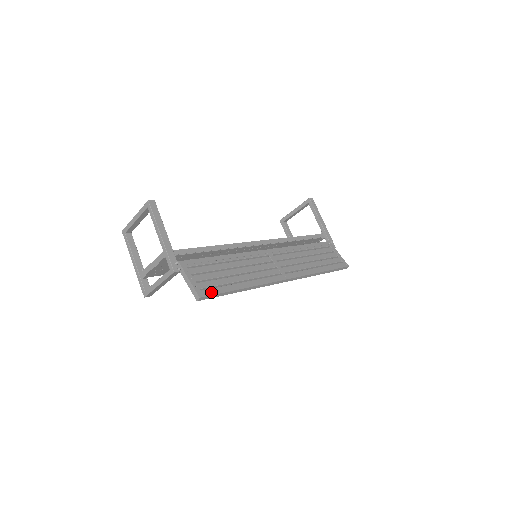
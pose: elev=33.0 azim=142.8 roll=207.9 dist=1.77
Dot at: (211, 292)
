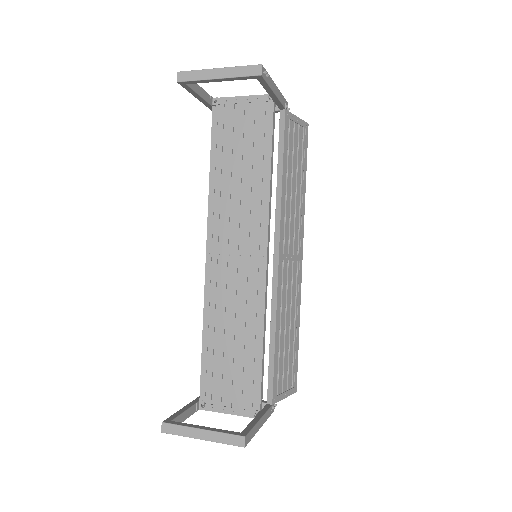
Dot at: (296, 376)
